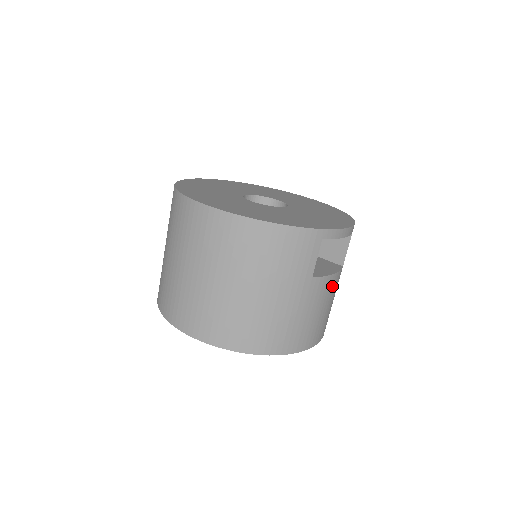
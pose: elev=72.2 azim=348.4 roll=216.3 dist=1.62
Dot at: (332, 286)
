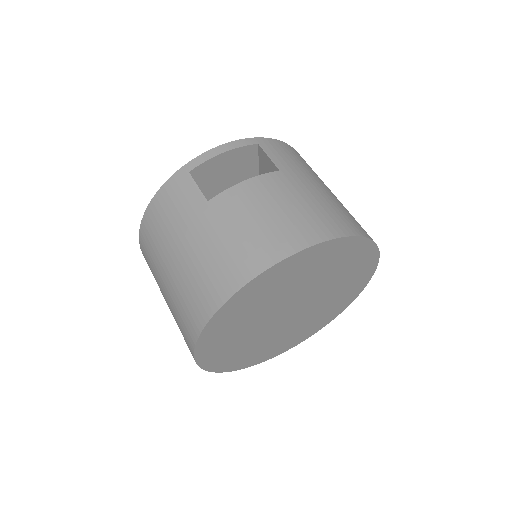
Dot at: (258, 190)
